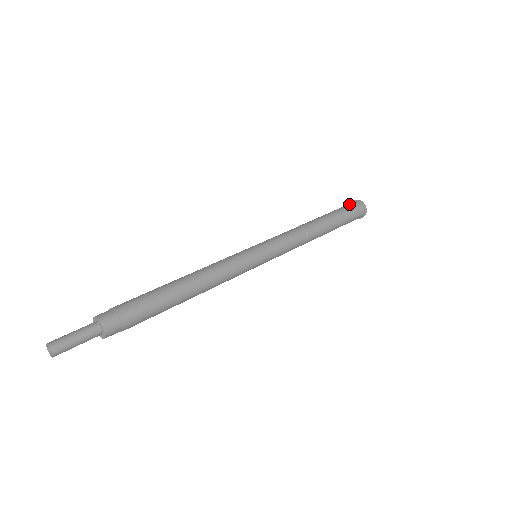
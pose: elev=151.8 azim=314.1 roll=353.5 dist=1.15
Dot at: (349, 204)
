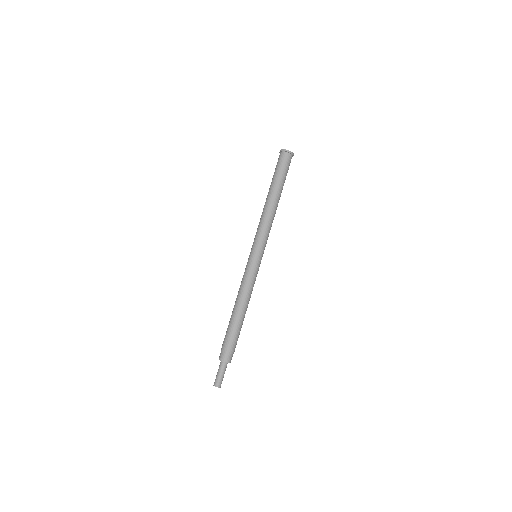
Dot at: (279, 160)
